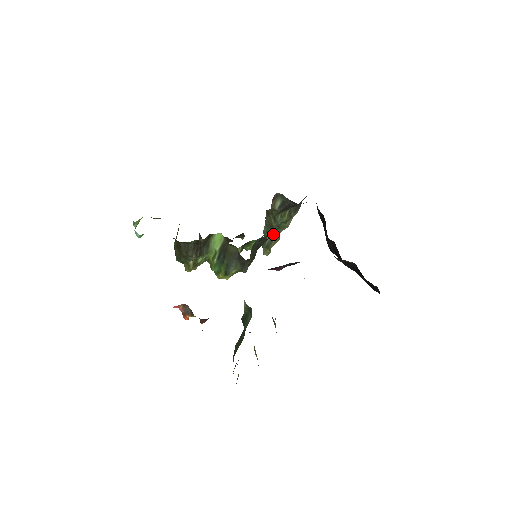
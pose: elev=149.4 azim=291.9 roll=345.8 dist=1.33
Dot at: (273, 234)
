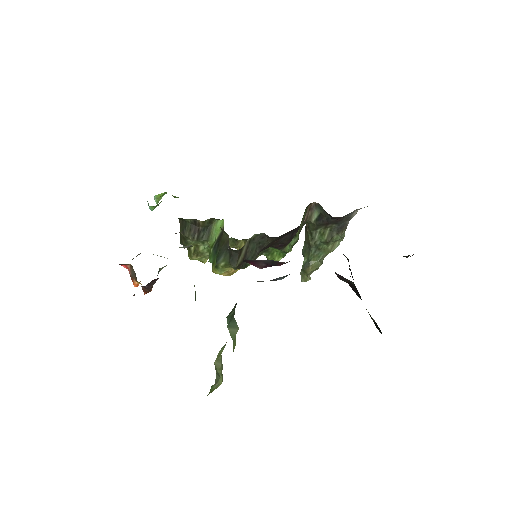
Dot at: (311, 255)
